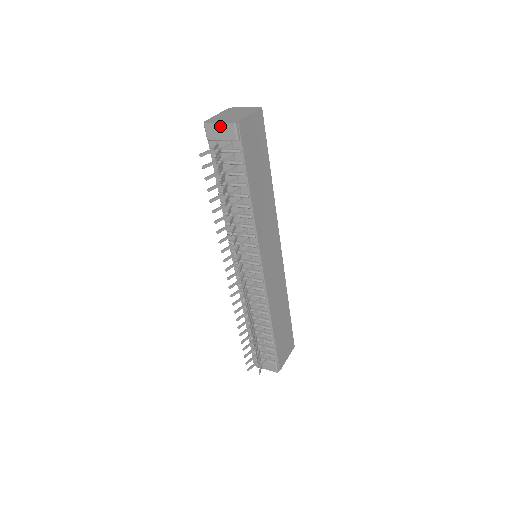
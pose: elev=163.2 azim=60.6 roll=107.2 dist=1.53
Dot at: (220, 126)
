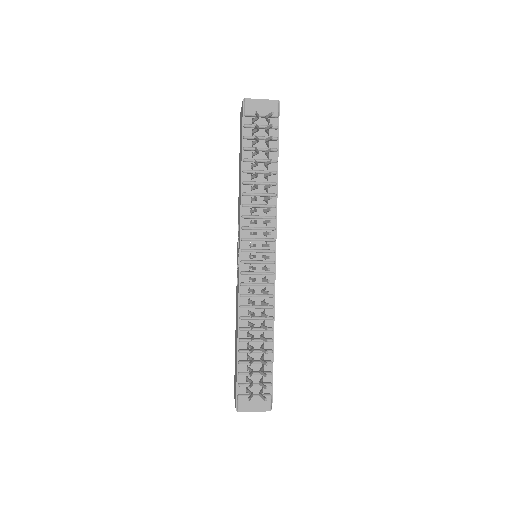
Dot at: (263, 102)
